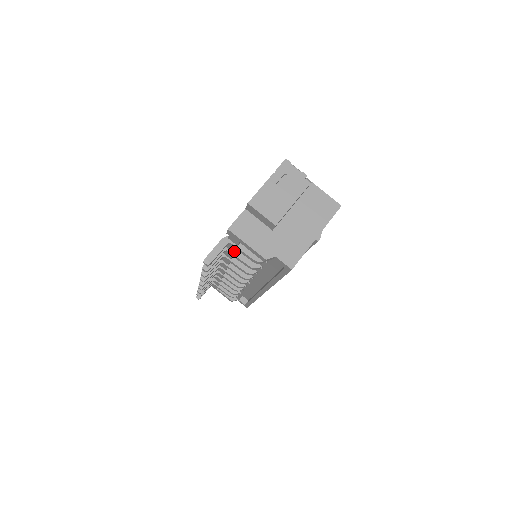
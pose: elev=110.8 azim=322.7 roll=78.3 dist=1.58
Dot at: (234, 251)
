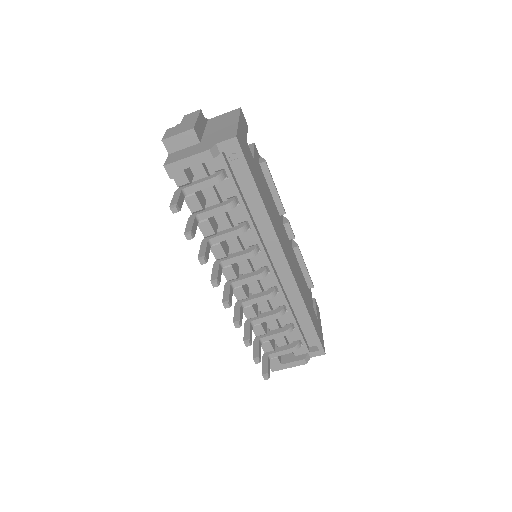
Dot at: (200, 204)
